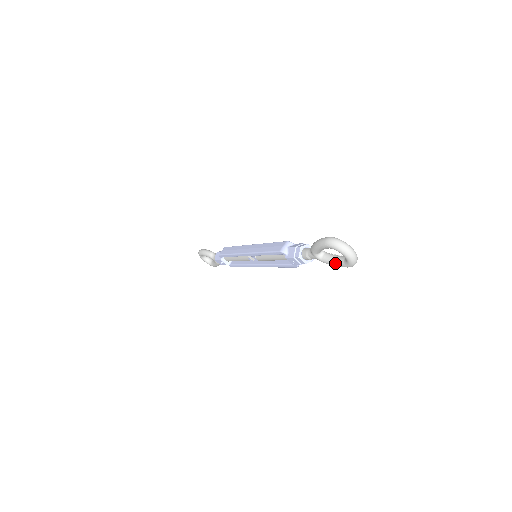
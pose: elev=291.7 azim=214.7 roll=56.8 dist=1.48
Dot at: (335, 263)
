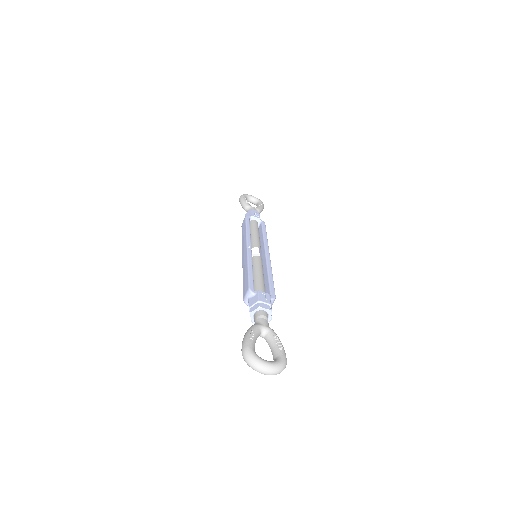
Dot at: (272, 354)
